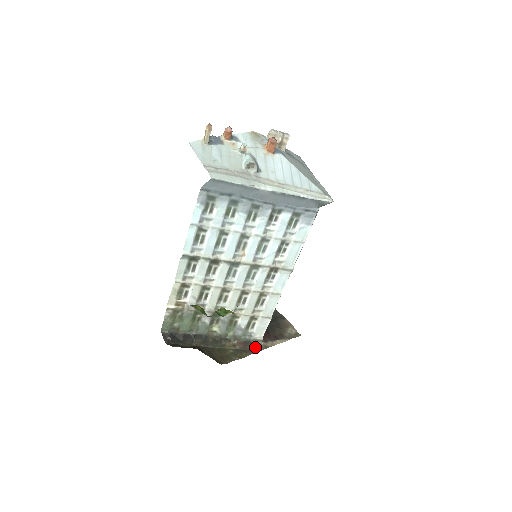
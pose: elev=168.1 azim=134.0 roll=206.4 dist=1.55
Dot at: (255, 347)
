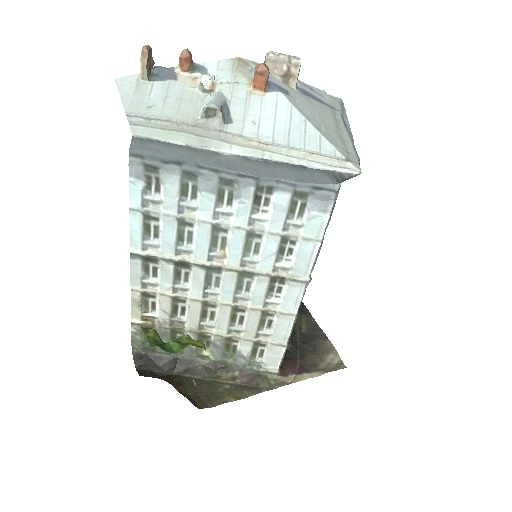
Dot at: (265, 383)
